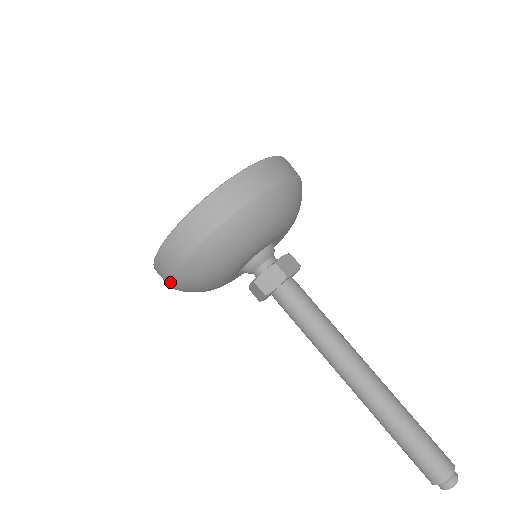
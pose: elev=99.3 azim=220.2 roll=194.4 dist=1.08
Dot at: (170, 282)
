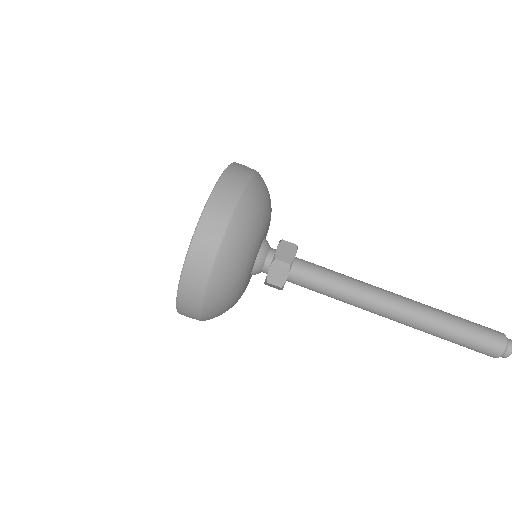
Dot at: occluded
